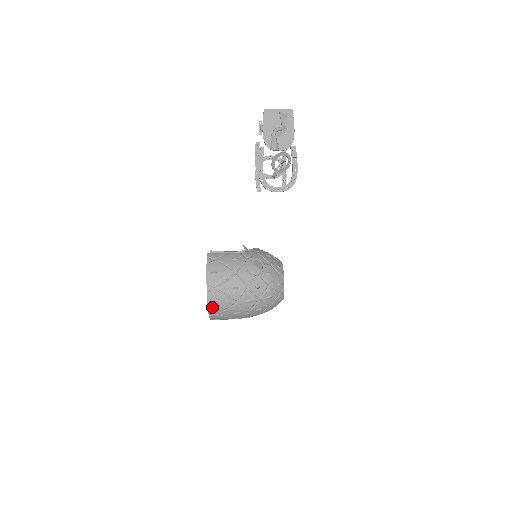
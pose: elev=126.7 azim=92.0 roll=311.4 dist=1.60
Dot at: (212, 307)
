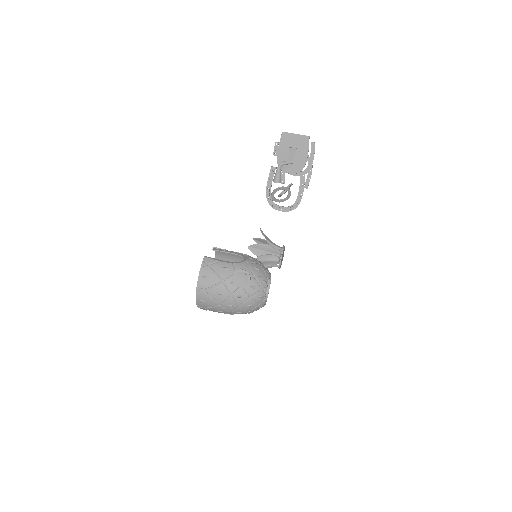
Dot at: (200, 303)
